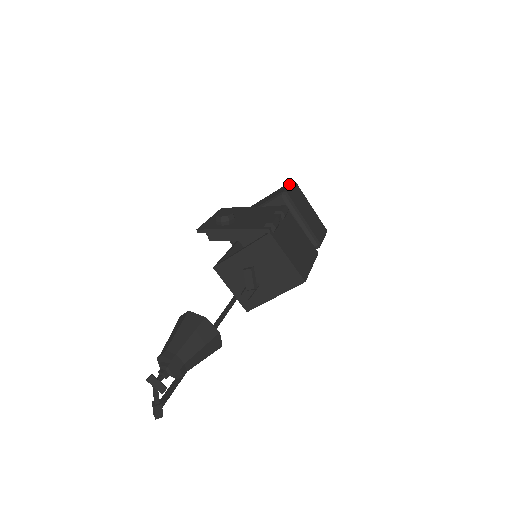
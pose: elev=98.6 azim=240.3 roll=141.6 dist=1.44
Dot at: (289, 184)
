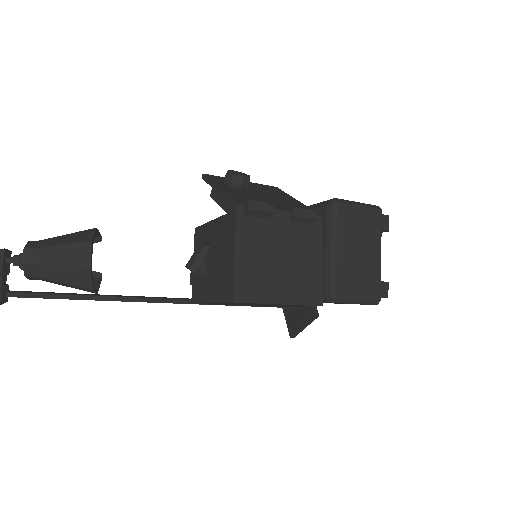
Dot at: occluded
